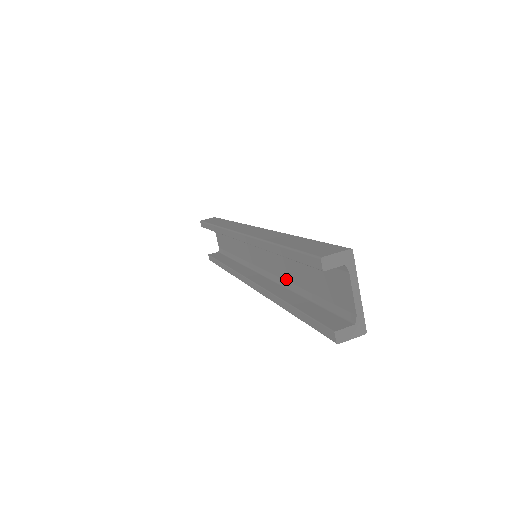
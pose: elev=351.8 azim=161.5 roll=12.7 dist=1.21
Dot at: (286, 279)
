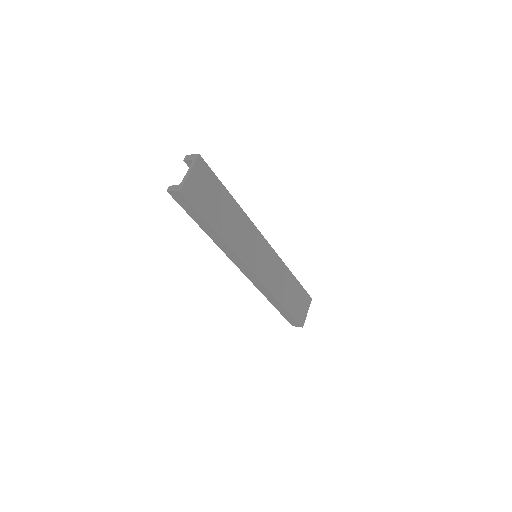
Dot at: occluded
